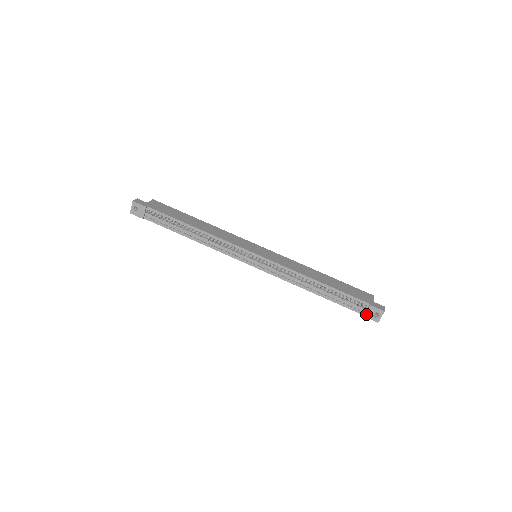
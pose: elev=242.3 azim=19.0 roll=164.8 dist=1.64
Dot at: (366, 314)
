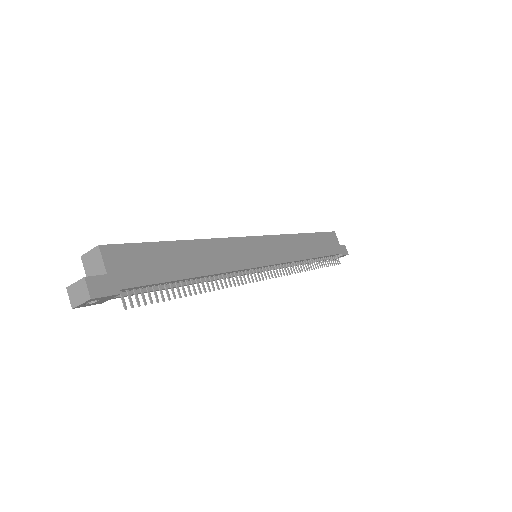
Dot at: occluded
